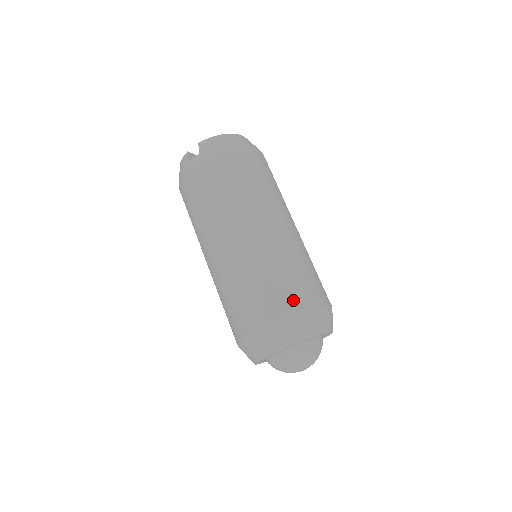
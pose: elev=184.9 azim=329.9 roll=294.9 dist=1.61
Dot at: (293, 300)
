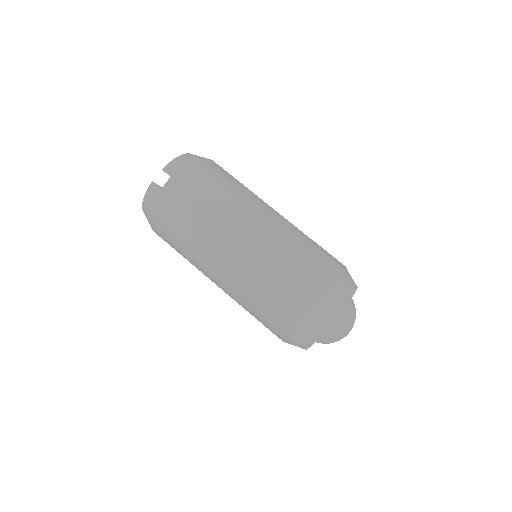
Dot at: (327, 268)
